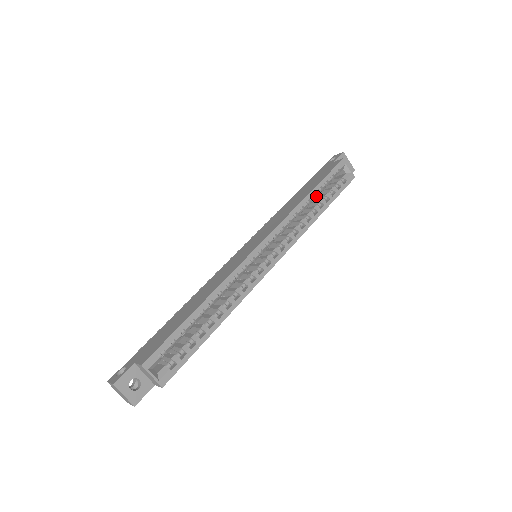
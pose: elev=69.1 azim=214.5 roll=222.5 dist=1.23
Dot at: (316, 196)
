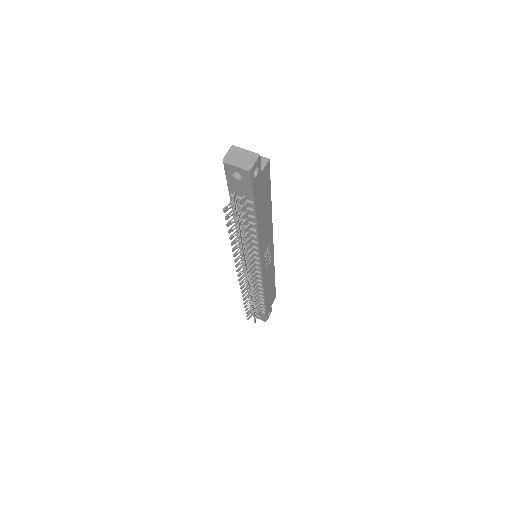
Dot at: occluded
